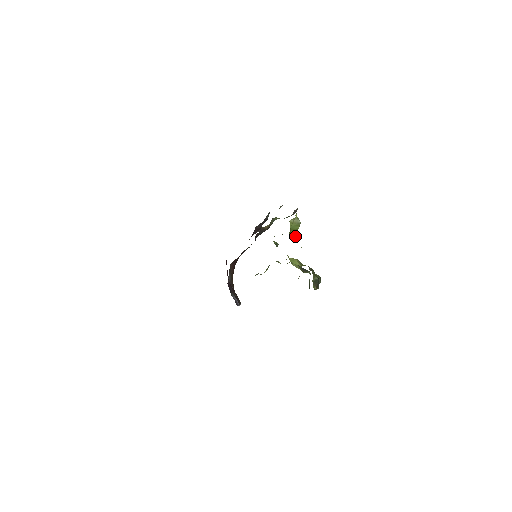
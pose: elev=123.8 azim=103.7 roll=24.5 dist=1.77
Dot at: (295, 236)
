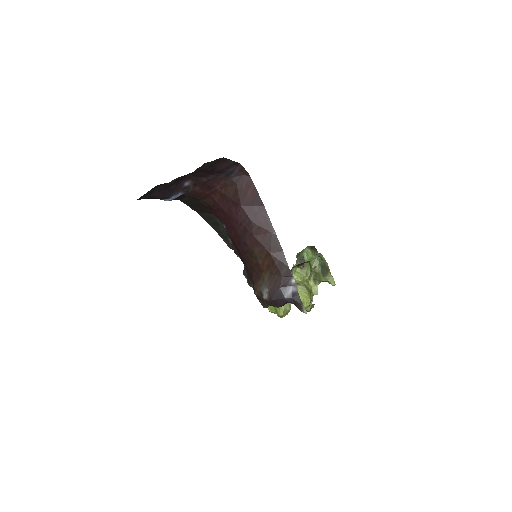
Dot at: occluded
